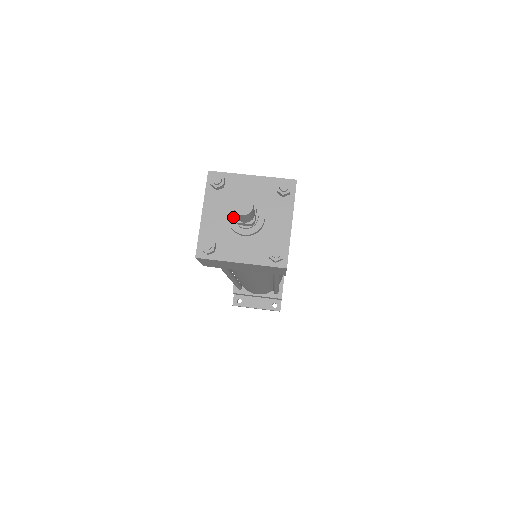
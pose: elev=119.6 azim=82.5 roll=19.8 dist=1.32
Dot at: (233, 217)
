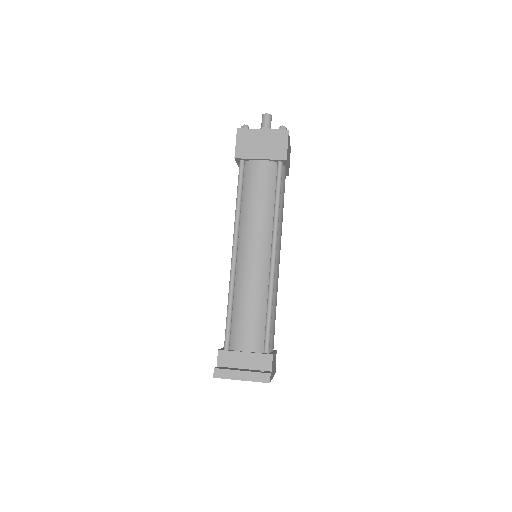
Dot at: occluded
